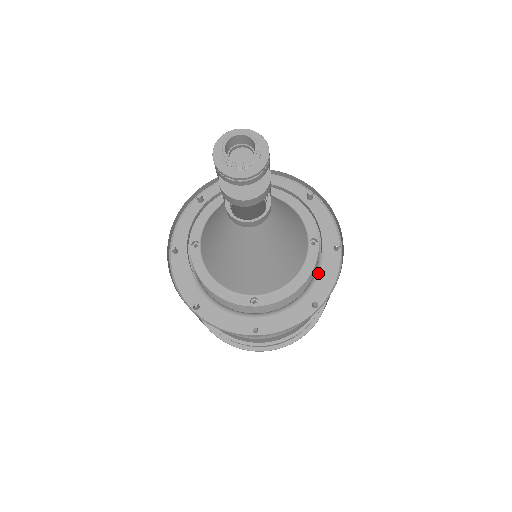
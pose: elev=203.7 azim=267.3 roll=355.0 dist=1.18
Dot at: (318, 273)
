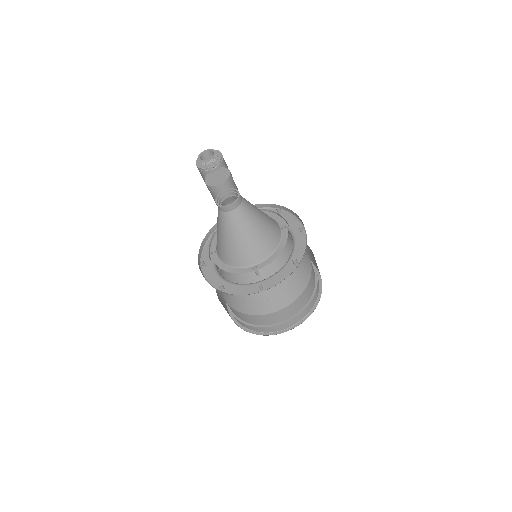
Dot at: (294, 247)
